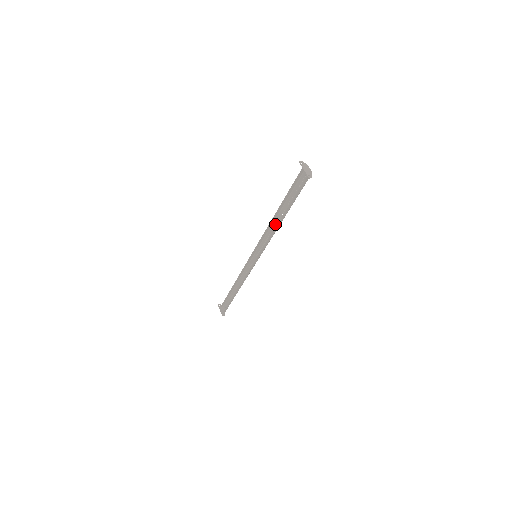
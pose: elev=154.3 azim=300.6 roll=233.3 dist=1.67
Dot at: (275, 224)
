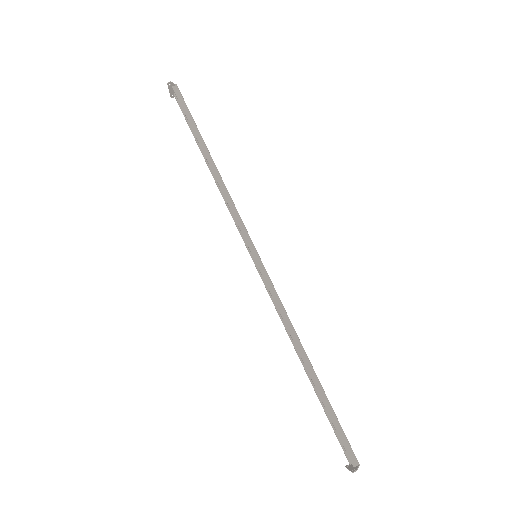
Dot at: (297, 338)
